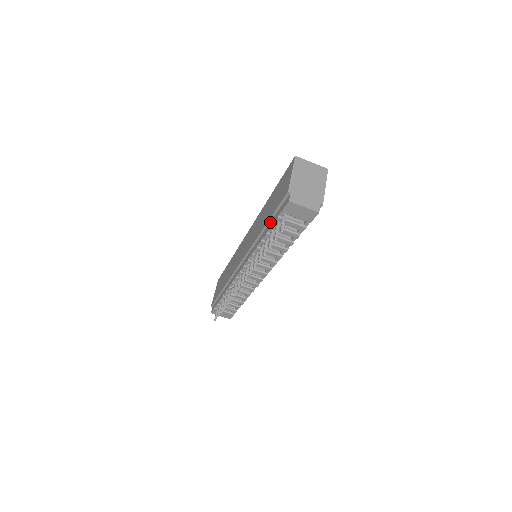
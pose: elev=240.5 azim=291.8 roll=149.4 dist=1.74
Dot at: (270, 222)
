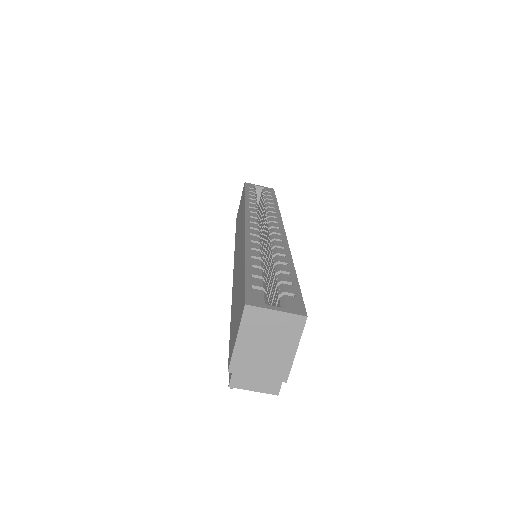
Dot at: occluded
